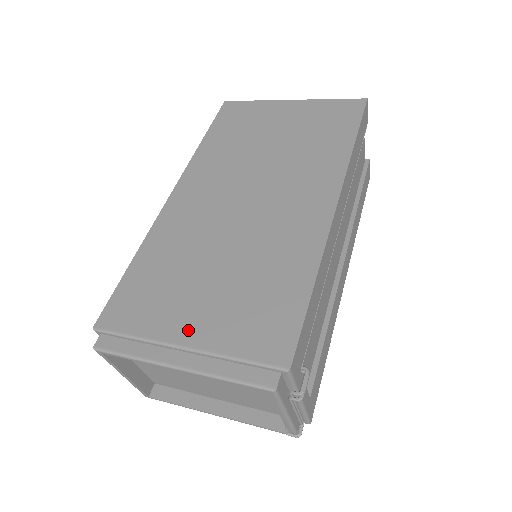
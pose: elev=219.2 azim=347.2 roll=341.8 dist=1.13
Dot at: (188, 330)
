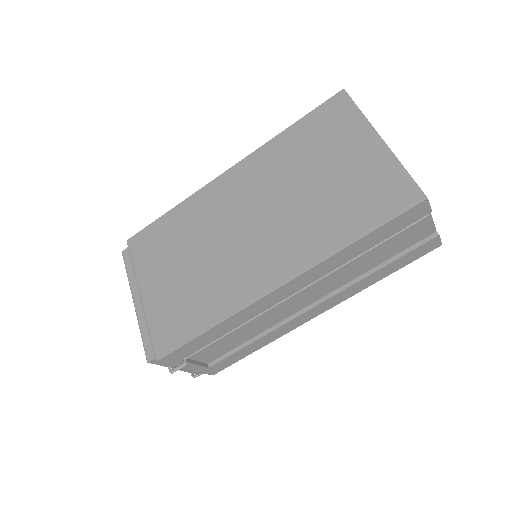
Dot at: (149, 289)
